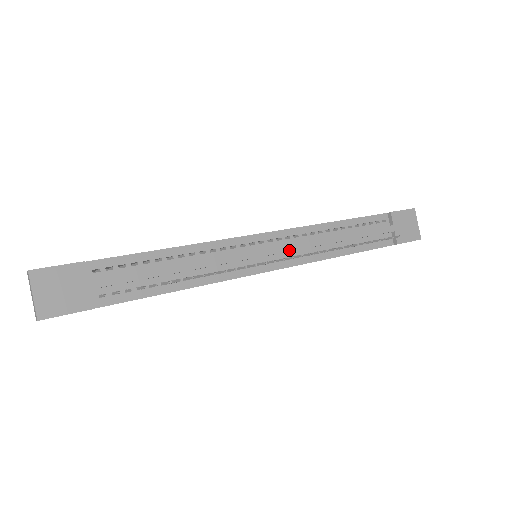
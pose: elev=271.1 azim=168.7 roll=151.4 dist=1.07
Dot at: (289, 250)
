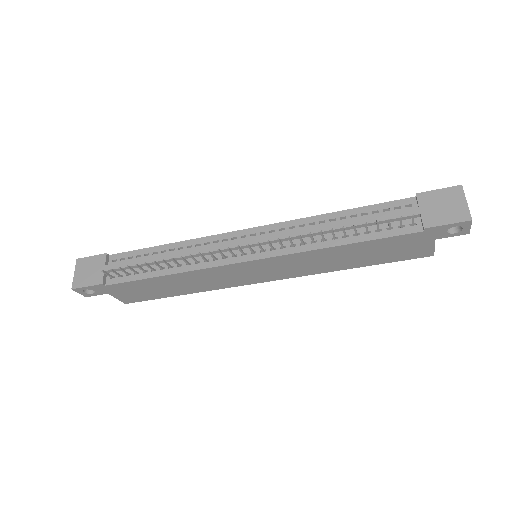
Dot at: occluded
